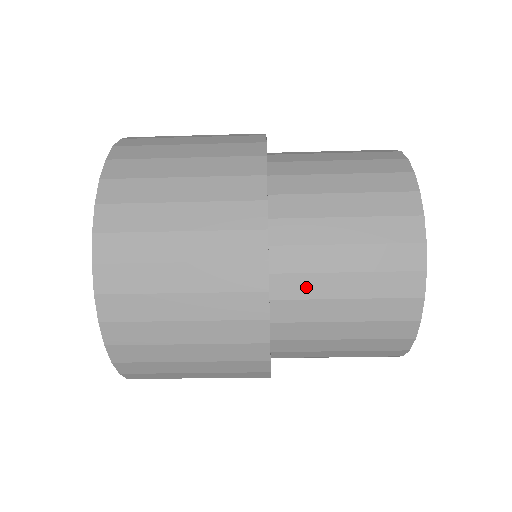
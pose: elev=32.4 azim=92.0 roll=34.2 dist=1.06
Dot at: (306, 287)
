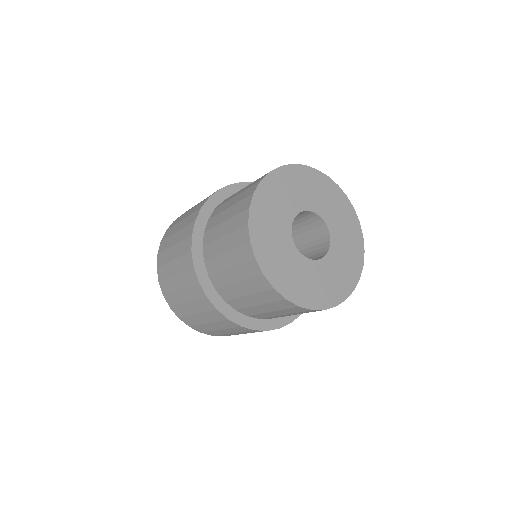
Dot at: (213, 235)
